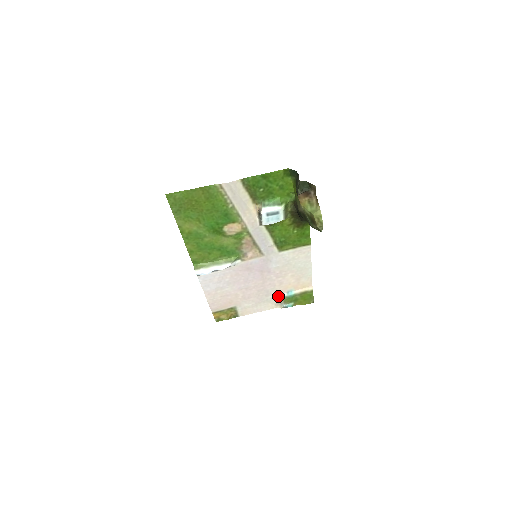
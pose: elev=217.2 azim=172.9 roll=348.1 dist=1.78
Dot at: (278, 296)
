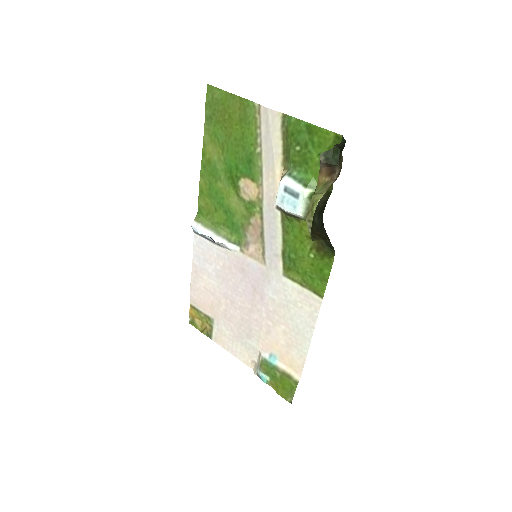
Dot at: (259, 350)
